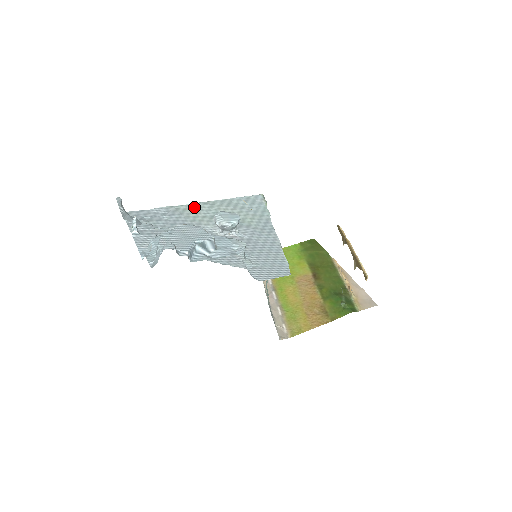
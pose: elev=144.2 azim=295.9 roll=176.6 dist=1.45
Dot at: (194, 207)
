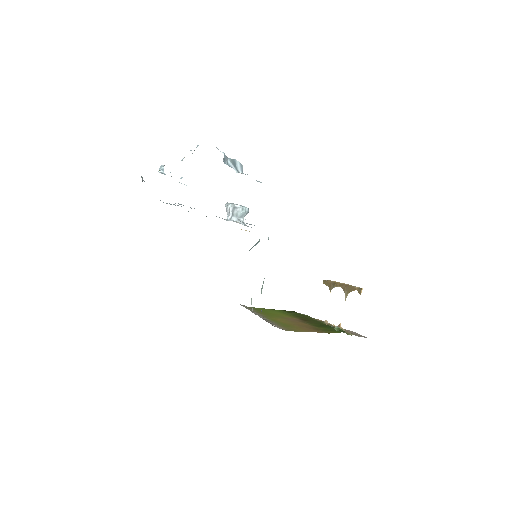
Dot at: occluded
